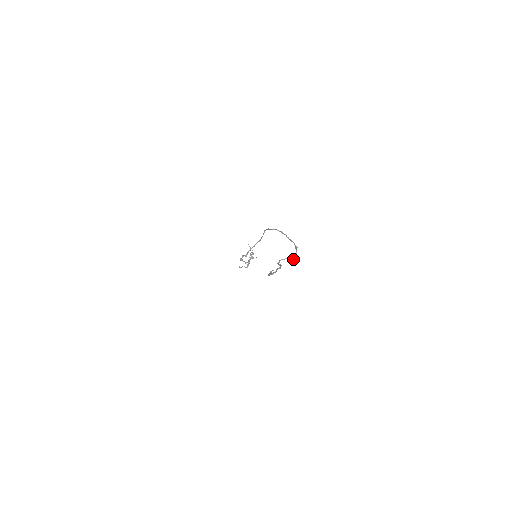
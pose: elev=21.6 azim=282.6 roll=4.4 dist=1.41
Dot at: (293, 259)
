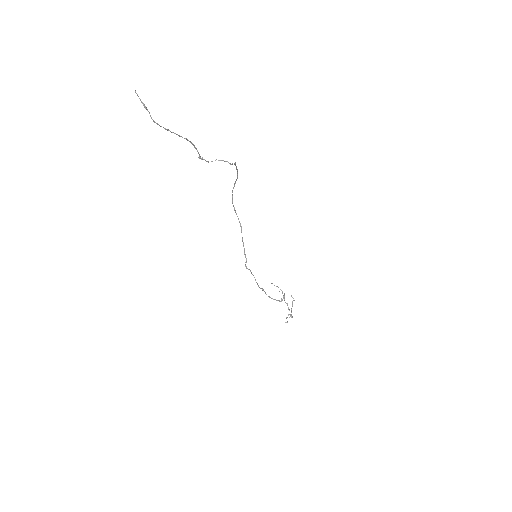
Dot at: (226, 161)
